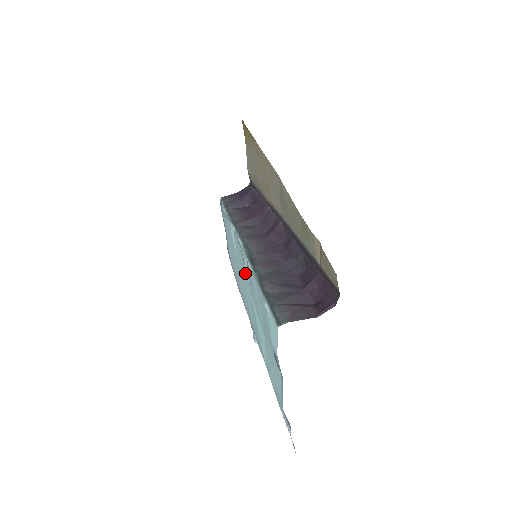
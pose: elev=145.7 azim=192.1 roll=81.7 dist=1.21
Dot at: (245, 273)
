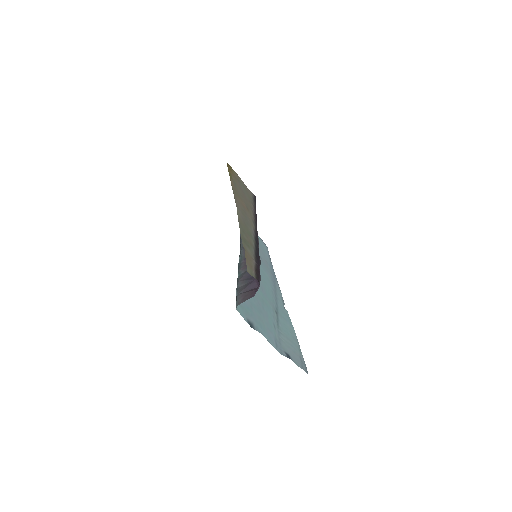
Dot at: occluded
